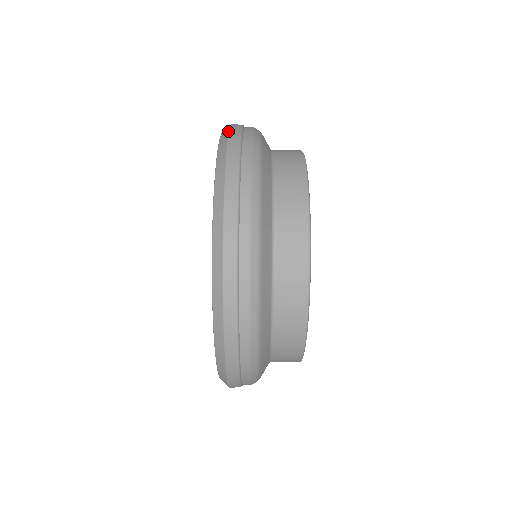
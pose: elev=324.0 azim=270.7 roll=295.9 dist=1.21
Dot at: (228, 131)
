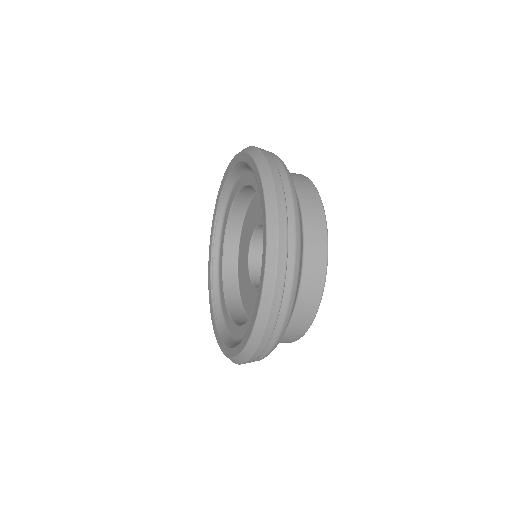
Dot at: occluded
